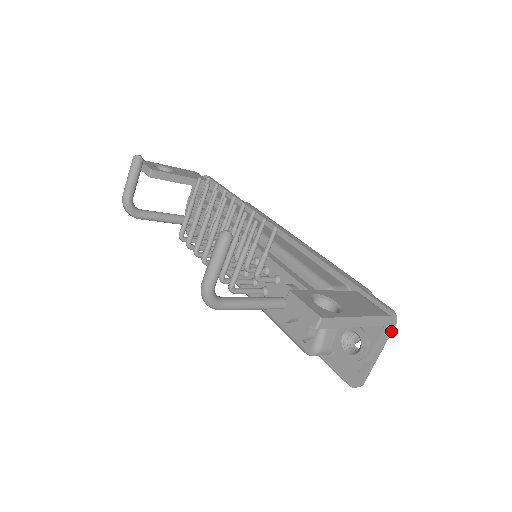
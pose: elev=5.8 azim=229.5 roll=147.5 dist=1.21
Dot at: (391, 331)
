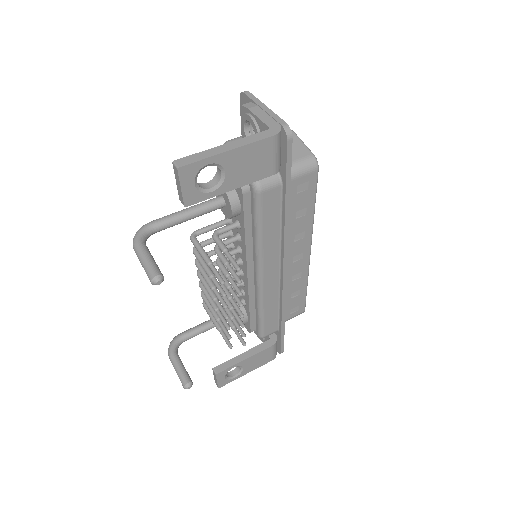
Dot at: occluded
